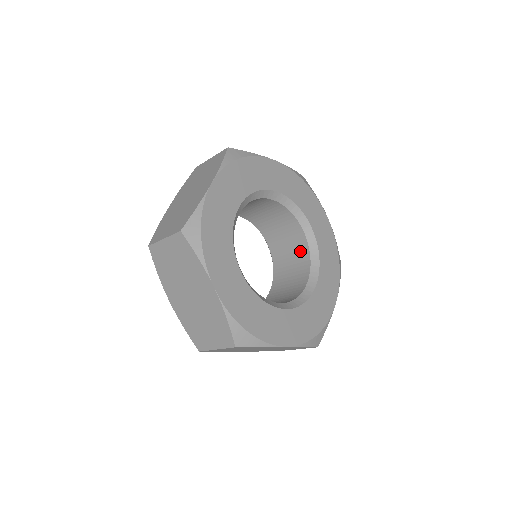
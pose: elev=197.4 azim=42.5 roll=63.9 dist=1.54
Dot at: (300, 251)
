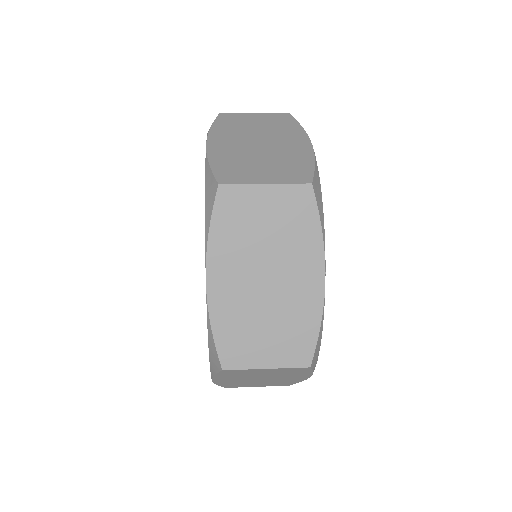
Dot at: occluded
